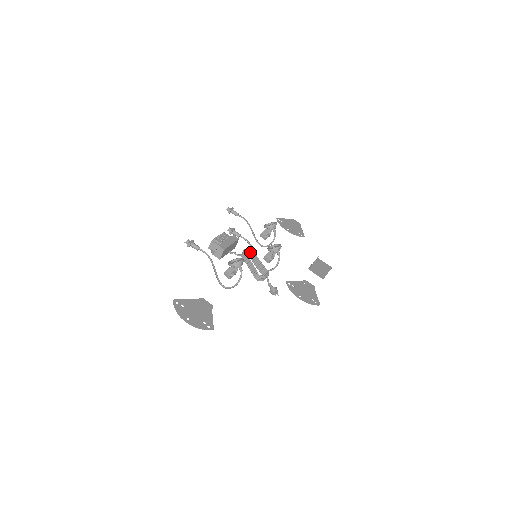
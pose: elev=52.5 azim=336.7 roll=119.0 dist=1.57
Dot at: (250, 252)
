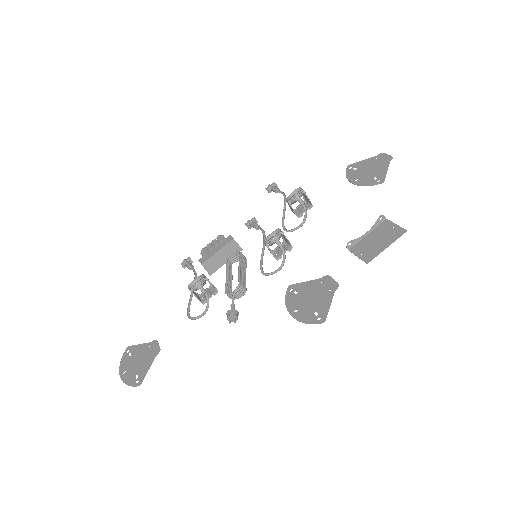
Dot at: occluded
